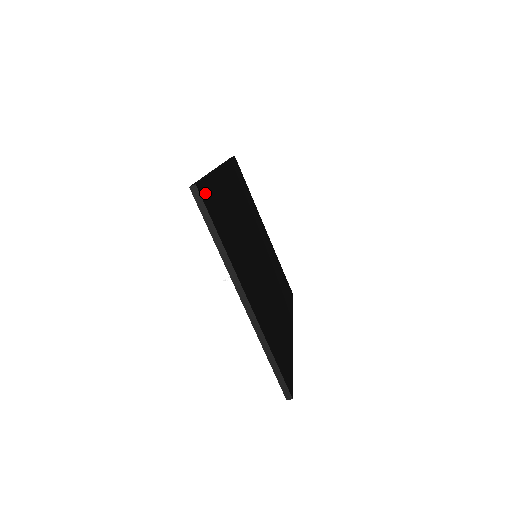
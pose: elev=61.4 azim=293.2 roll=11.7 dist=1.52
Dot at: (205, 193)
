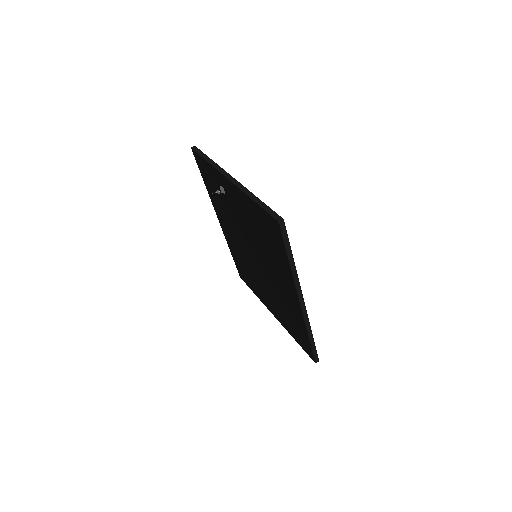
Dot at: occluded
